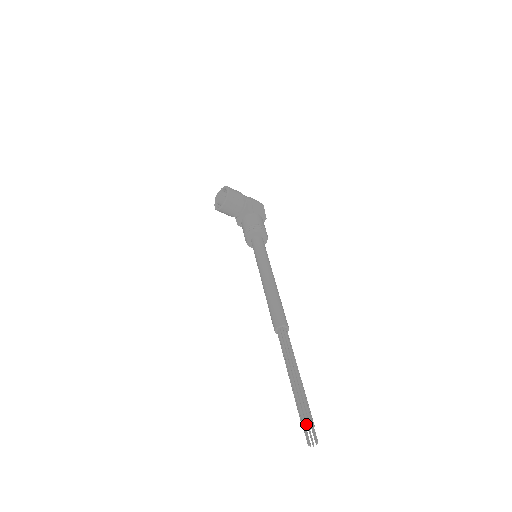
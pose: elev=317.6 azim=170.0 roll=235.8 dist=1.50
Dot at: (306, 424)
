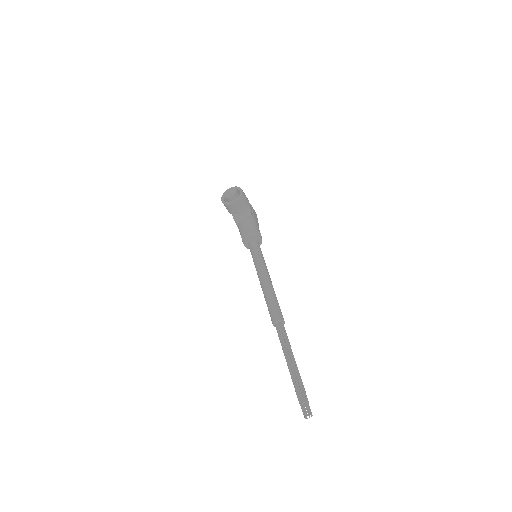
Dot at: (305, 401)
